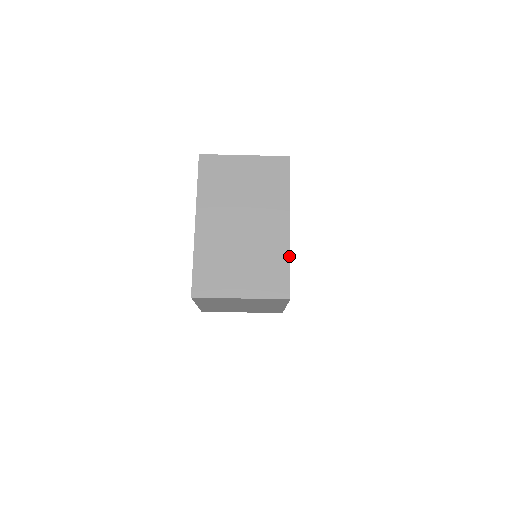
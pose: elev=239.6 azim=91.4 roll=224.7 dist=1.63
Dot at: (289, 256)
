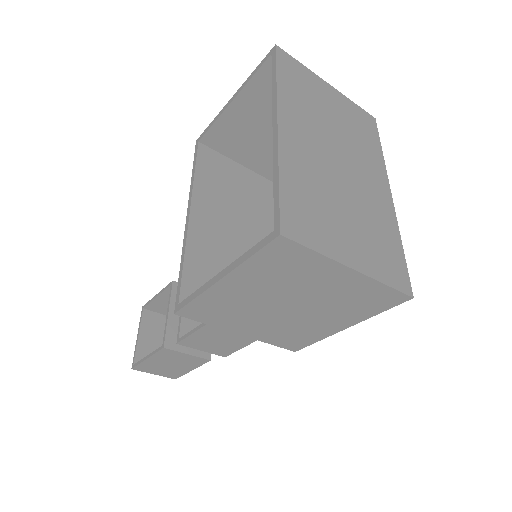
Dot at: (399, 235)
